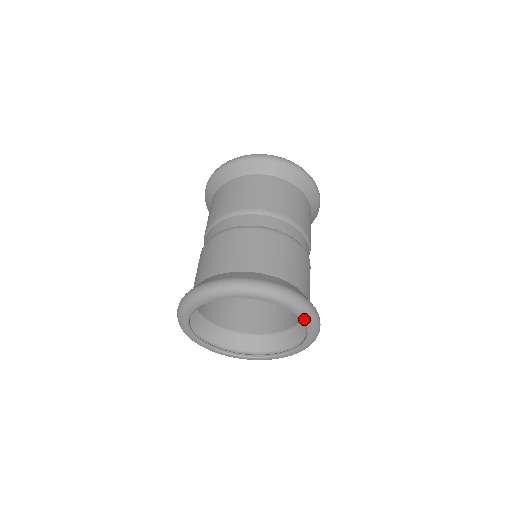
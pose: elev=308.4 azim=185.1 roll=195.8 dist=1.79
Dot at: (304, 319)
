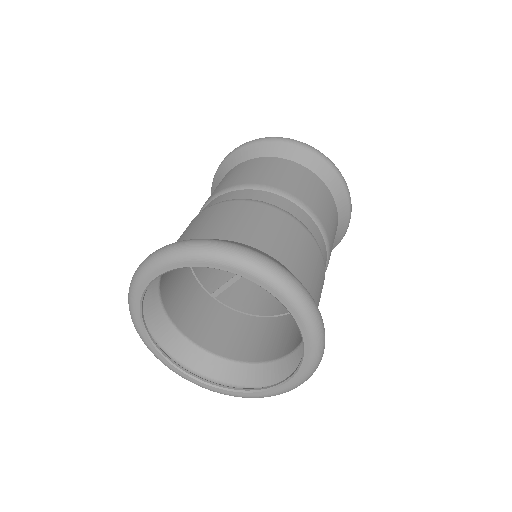
Dot at: (258, 281)
